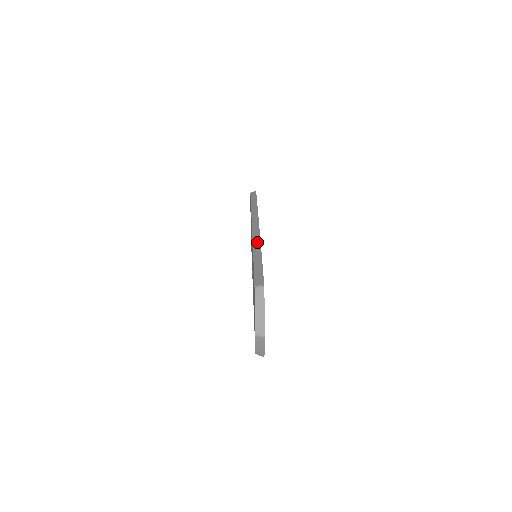
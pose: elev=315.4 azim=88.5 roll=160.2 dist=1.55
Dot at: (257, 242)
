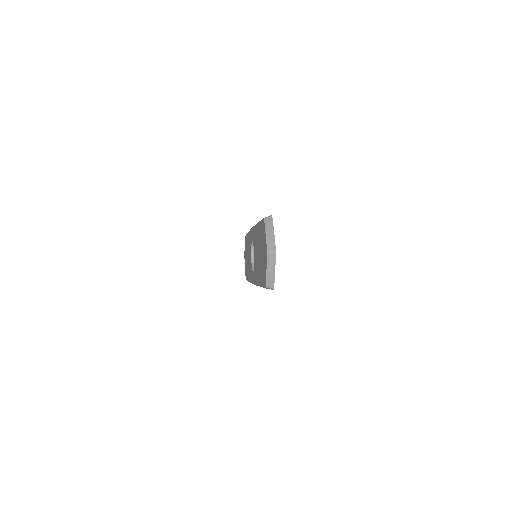
Dot at: occluded
